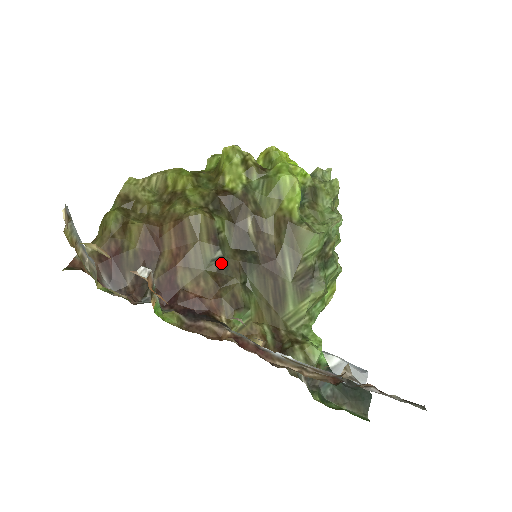
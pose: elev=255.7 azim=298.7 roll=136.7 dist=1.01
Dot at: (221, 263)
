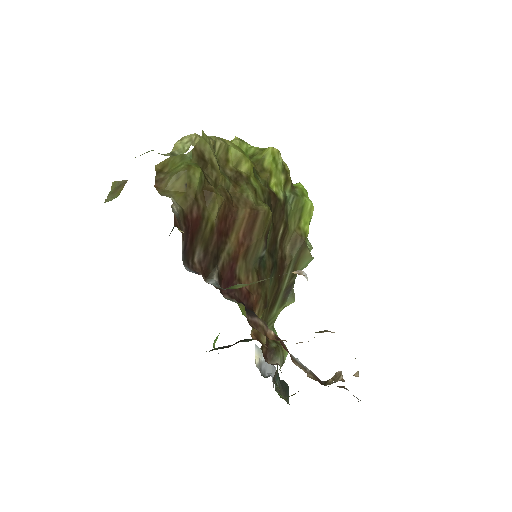
Dot at: (262, 262)
